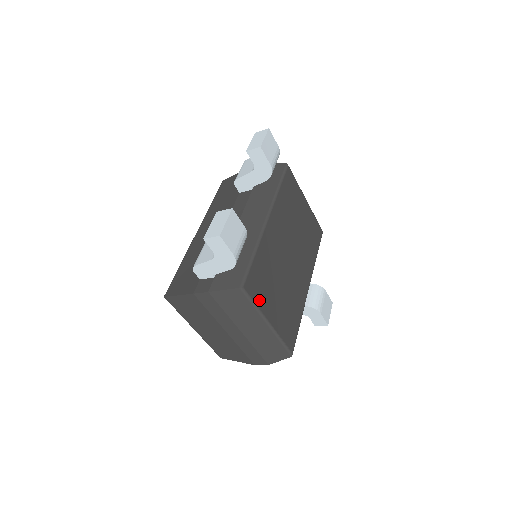
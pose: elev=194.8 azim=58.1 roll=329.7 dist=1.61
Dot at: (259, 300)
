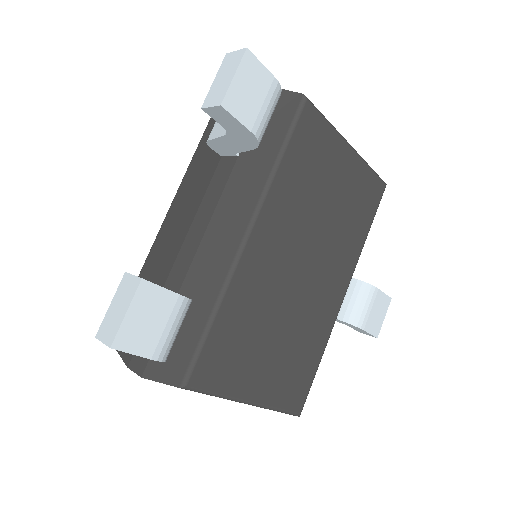
Dot at: (226, 383)
